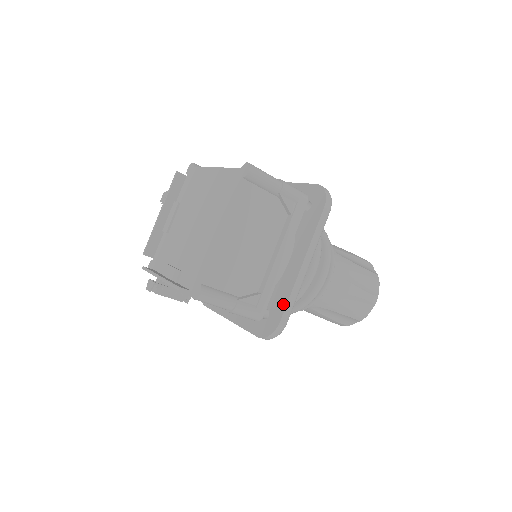
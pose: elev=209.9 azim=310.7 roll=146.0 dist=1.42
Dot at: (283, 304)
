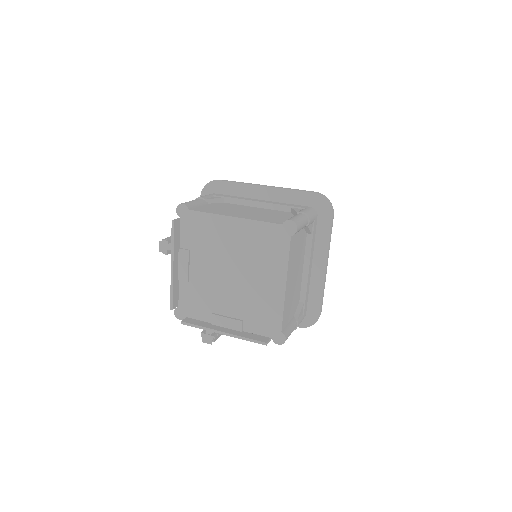
Dot at: (318, 300)
